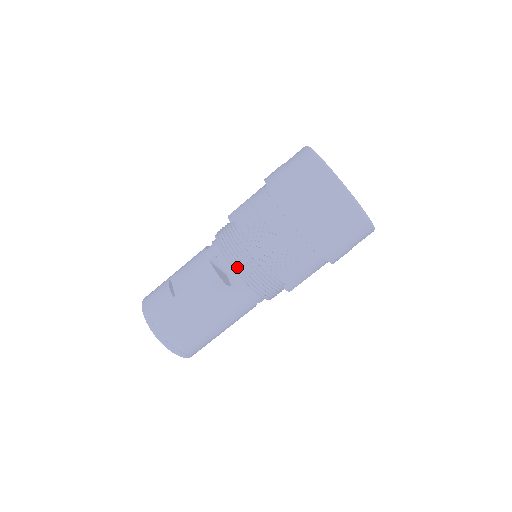
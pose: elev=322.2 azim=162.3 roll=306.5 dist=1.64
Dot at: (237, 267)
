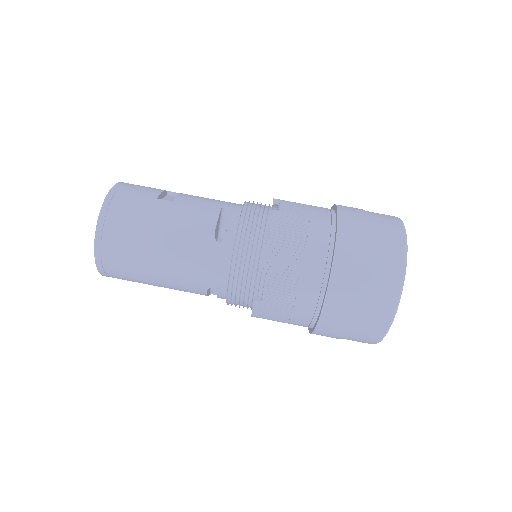
Dot at: (242, 230)
